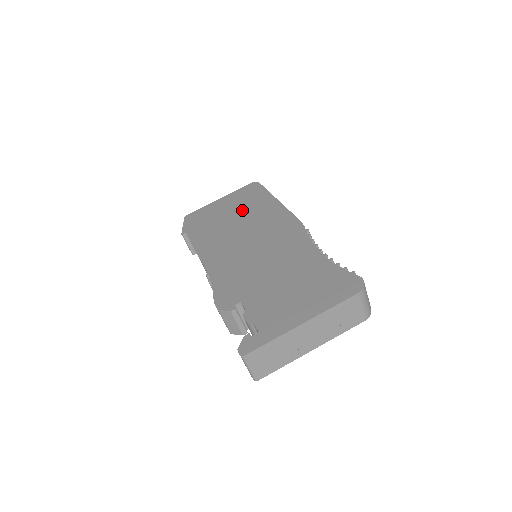
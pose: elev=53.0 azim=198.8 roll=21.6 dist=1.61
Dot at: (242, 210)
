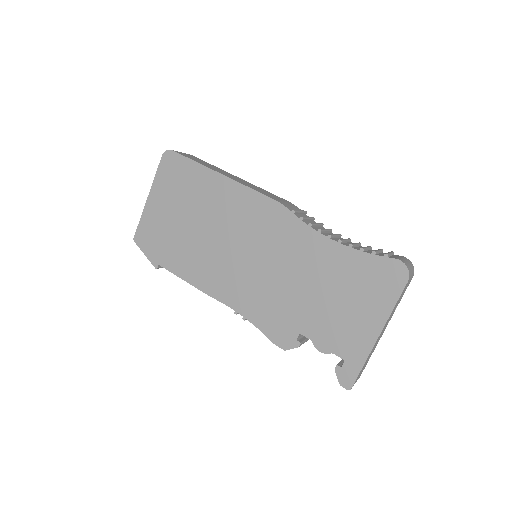
Dot at: (192, 207)
